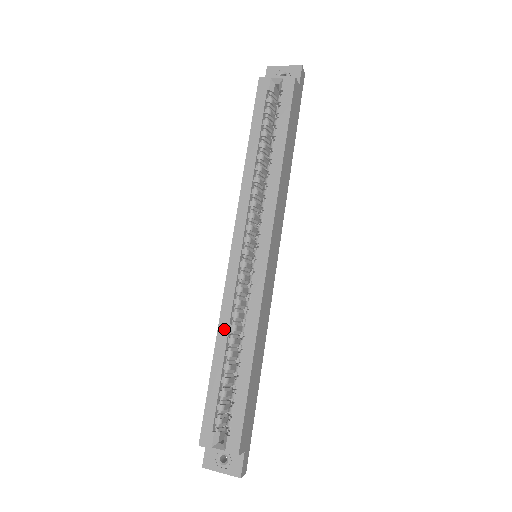
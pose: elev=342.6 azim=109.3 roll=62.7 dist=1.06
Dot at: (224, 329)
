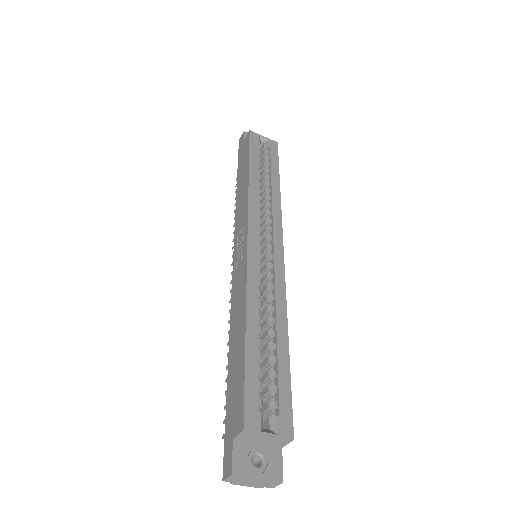
Dot at: (253, 303)
